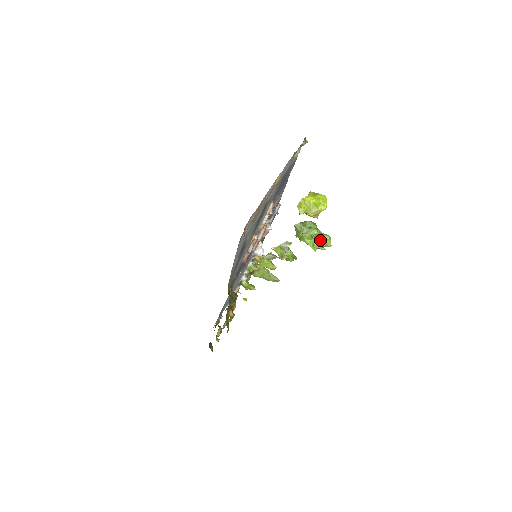
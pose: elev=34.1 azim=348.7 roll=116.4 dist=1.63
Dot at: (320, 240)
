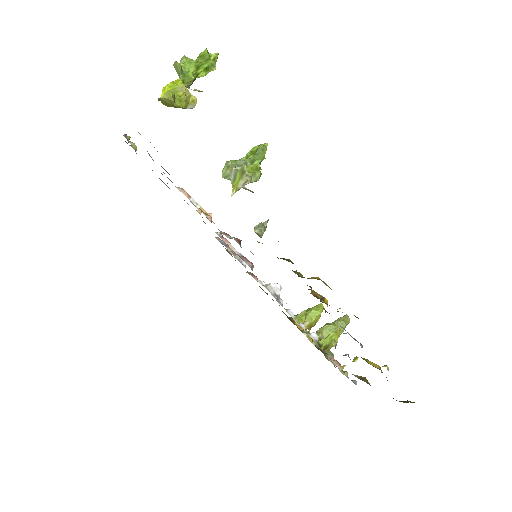
Dot at: (255, 153)
